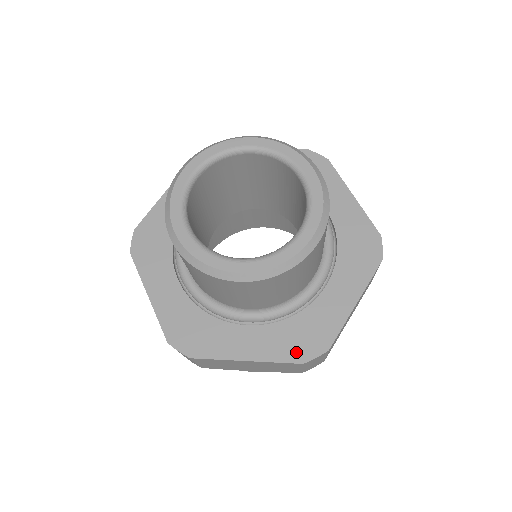
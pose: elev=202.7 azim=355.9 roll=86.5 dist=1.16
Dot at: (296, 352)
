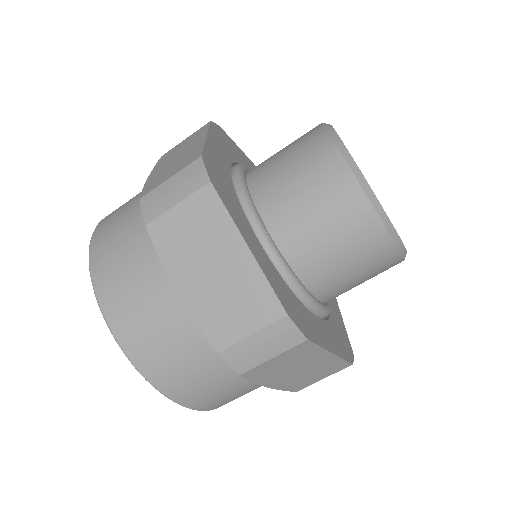
Dot at: (346, 352)
